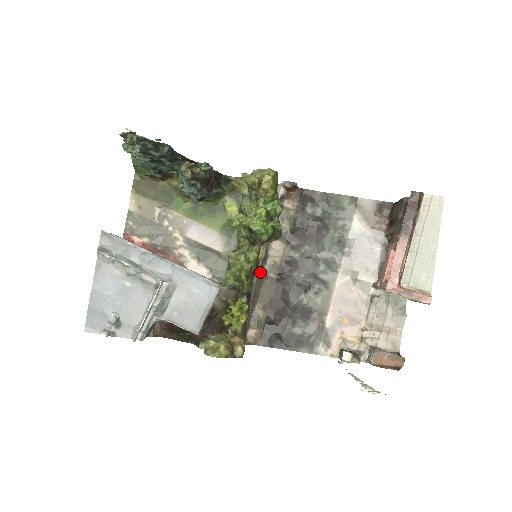
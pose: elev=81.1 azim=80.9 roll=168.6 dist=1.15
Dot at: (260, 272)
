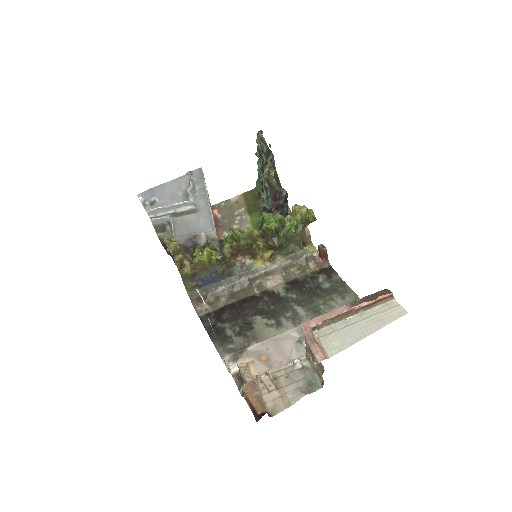
Dot at: (251, 279)
